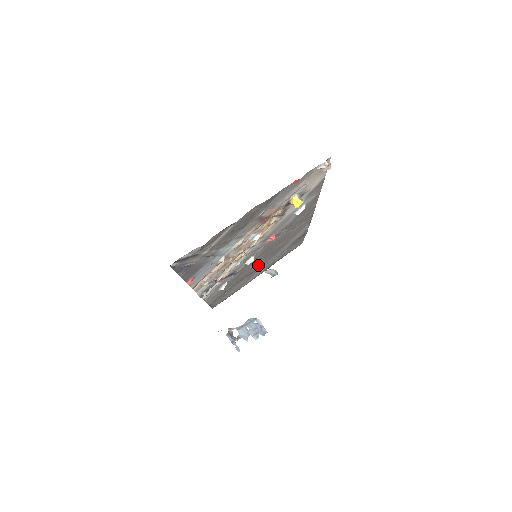
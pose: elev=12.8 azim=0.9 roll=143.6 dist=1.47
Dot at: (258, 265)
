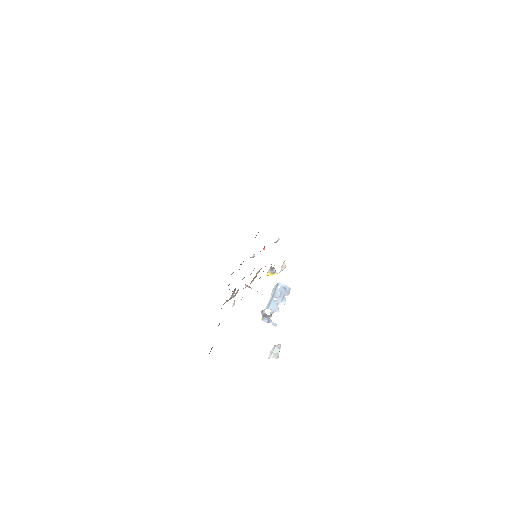
Dot at: occluded
